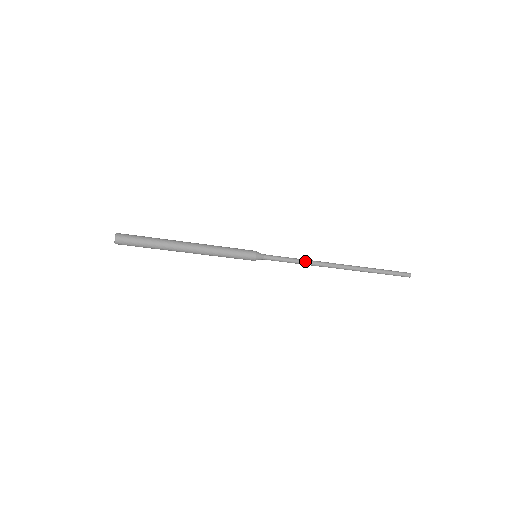
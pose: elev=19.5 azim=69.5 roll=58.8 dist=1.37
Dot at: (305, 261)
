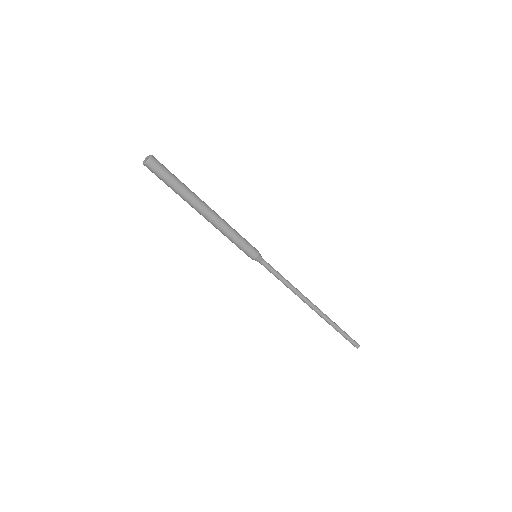
Dot at: (291, 287)
